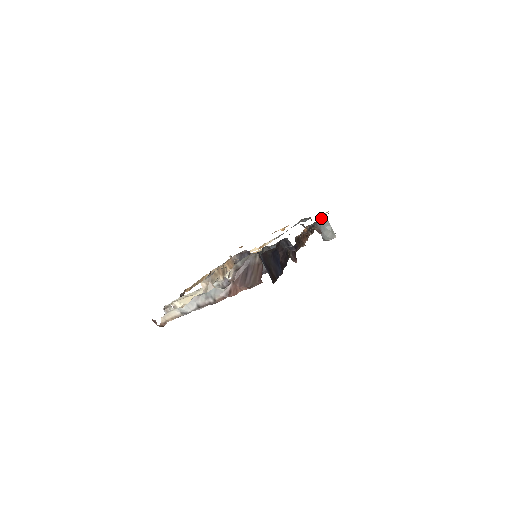
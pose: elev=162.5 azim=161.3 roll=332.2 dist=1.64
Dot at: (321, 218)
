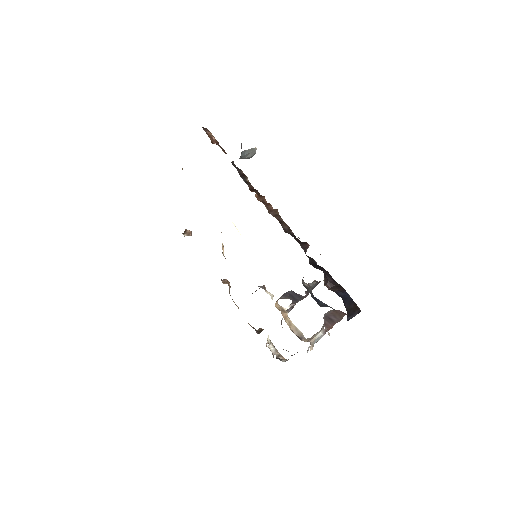
Dot at: (203, 128)
